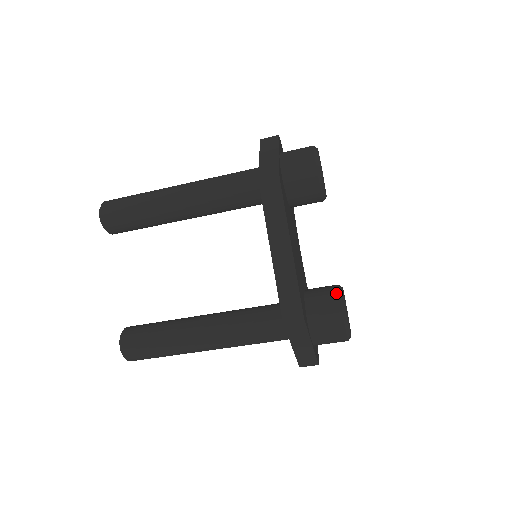
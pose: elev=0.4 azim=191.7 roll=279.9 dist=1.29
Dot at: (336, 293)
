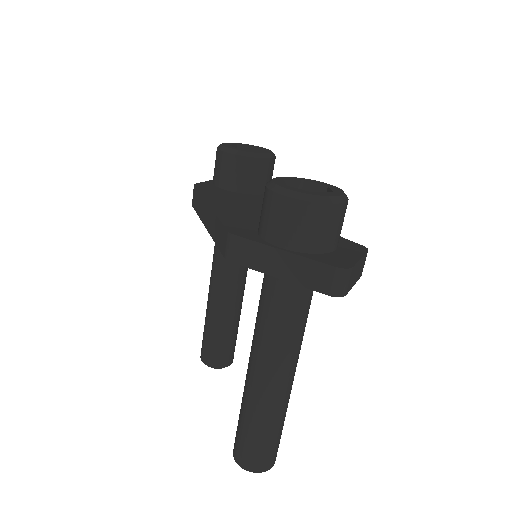
Dot at: occluded
